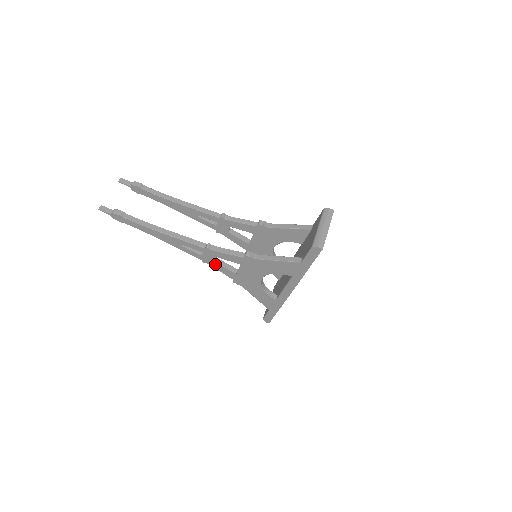
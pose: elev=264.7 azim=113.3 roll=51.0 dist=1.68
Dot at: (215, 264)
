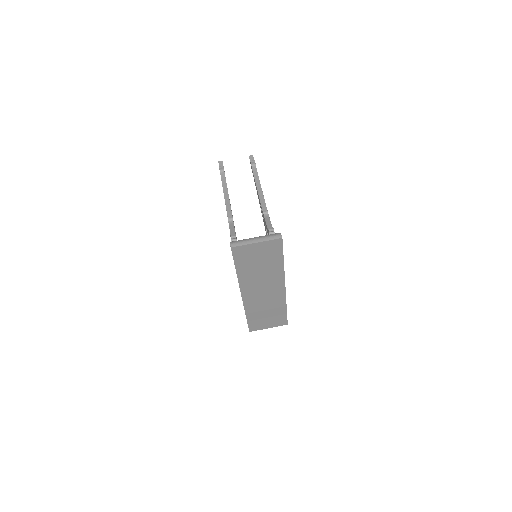
Dot at: occluded
